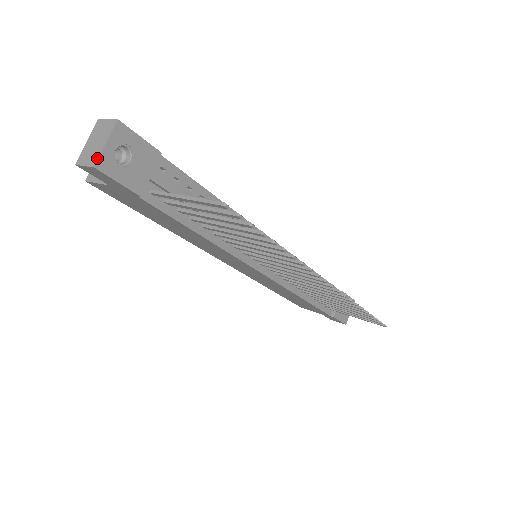
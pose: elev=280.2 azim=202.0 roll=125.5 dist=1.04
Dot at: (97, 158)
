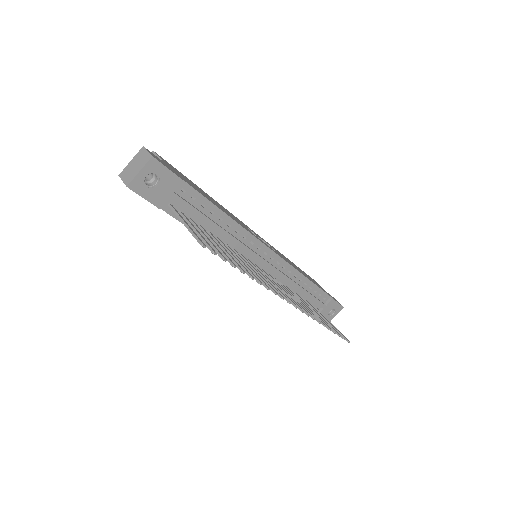
Dot at: (131, 180)
